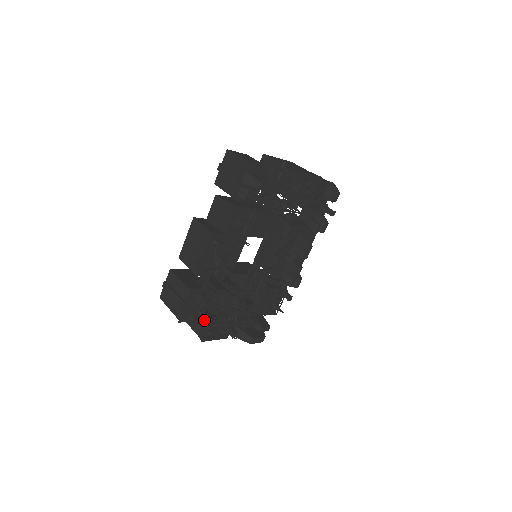
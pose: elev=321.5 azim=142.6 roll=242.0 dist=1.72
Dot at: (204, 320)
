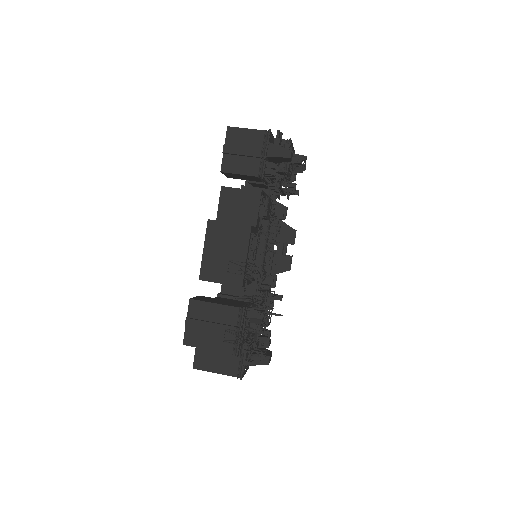
Dot at: occluded
